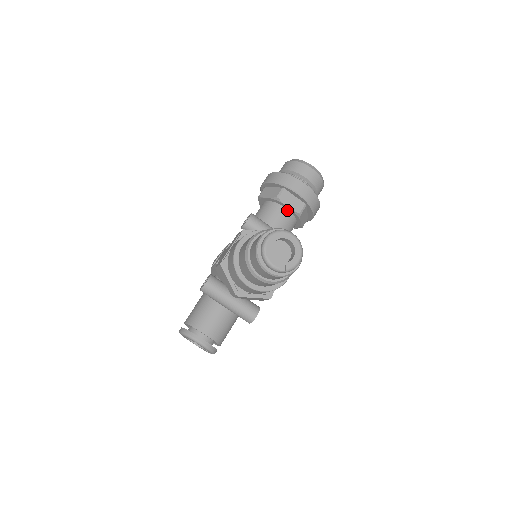
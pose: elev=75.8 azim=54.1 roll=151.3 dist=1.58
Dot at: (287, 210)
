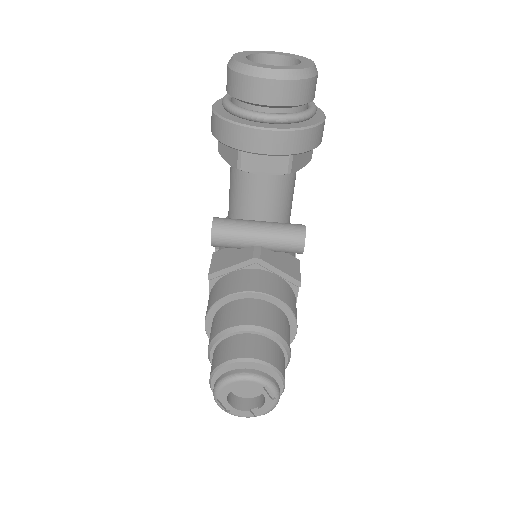
Dot at: (266, 173)
